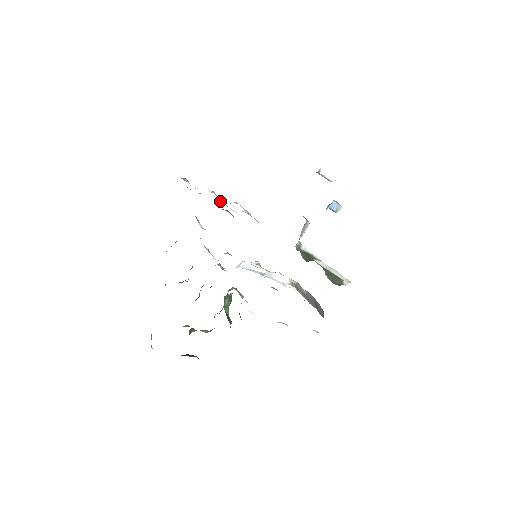
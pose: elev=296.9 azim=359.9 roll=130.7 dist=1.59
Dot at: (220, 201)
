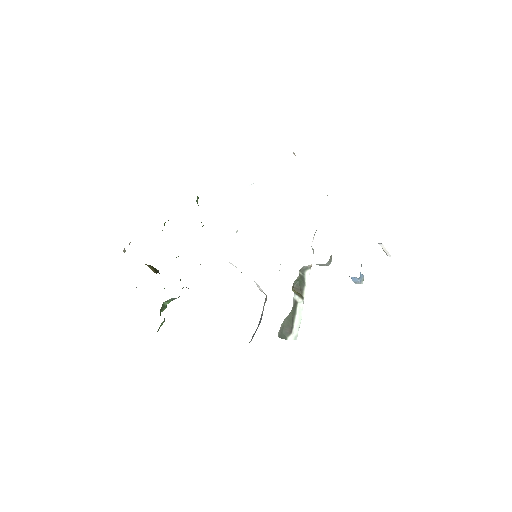
Dot at: occluded
